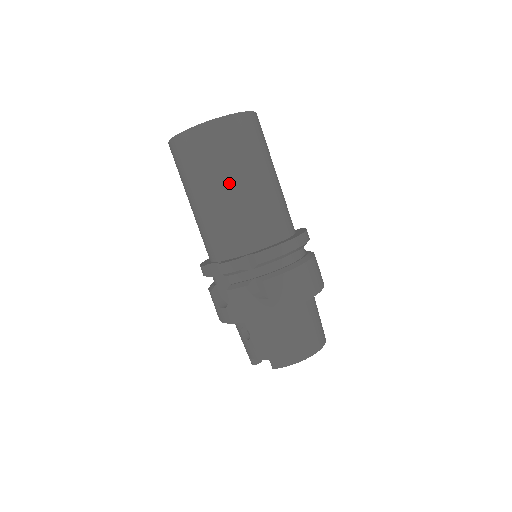
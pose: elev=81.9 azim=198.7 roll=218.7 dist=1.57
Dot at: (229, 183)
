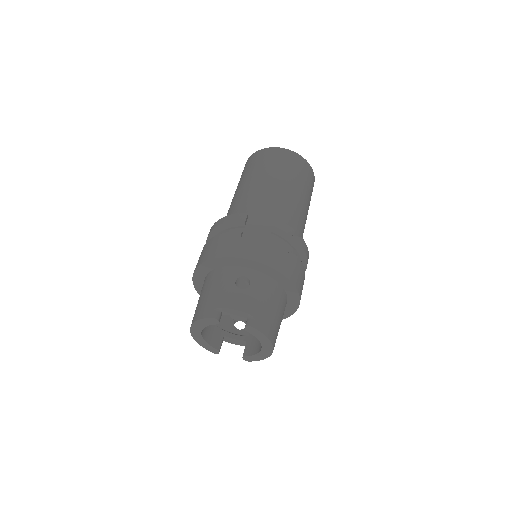
Dot at: (303, 196)
